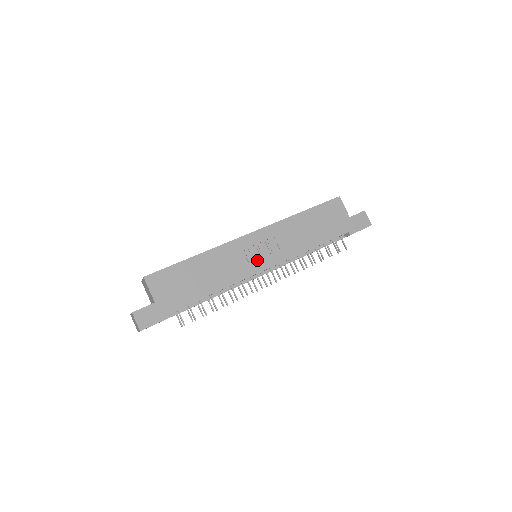
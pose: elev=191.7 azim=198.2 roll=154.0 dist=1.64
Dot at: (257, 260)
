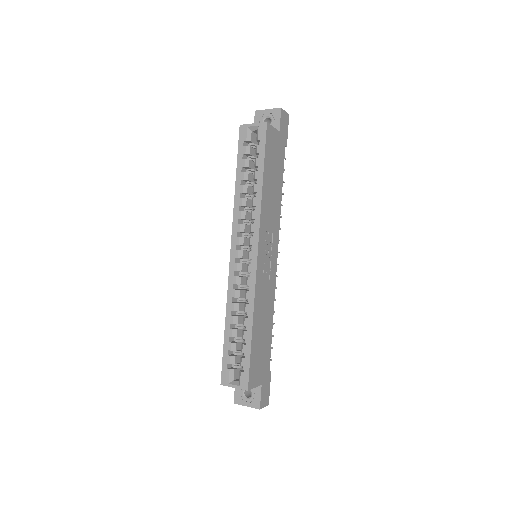
Dot at: (271, 264)
